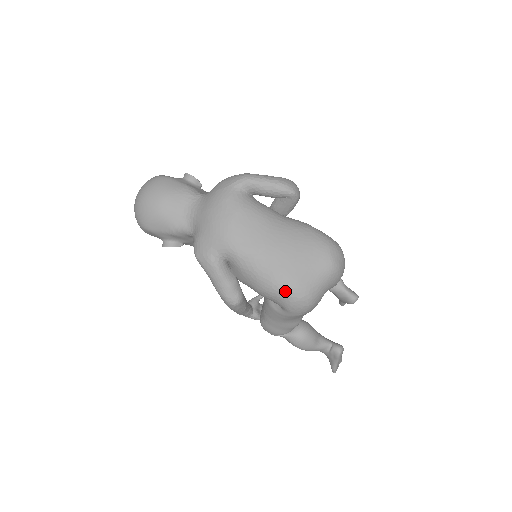
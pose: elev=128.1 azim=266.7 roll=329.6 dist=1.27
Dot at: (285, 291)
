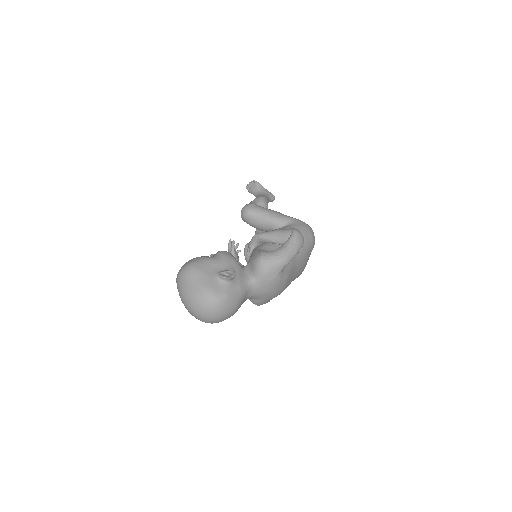
Dot at: occluded
